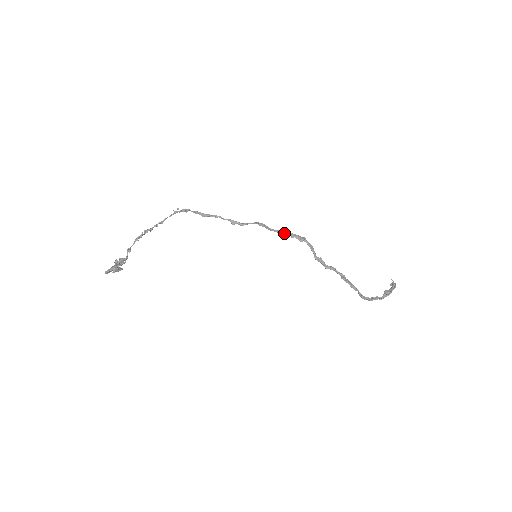
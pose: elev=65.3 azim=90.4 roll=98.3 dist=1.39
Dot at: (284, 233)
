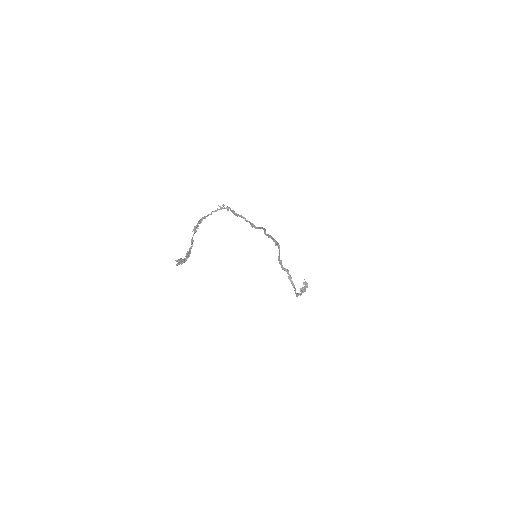
Dot at: (271, 238)
